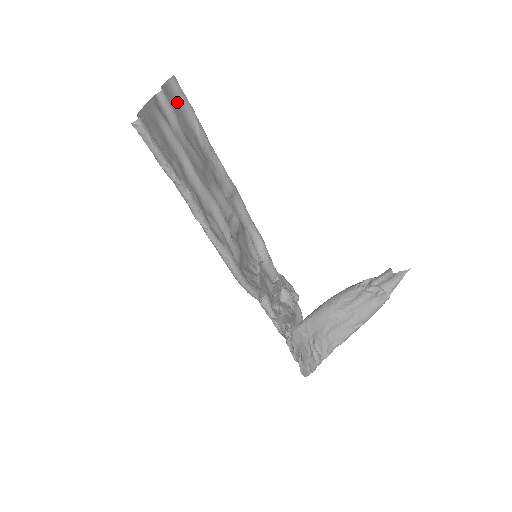
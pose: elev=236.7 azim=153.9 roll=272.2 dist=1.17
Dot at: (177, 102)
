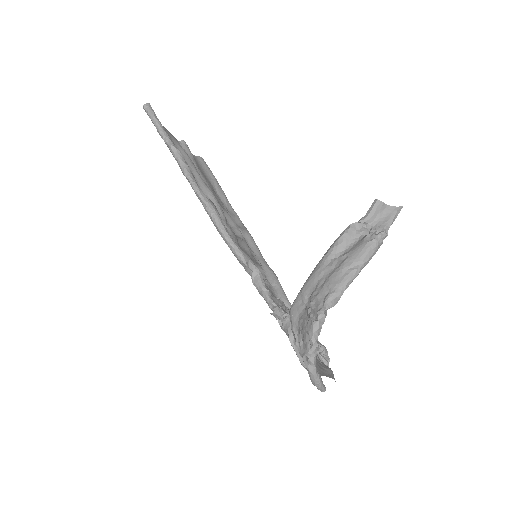
Dot at: (201, 167)
